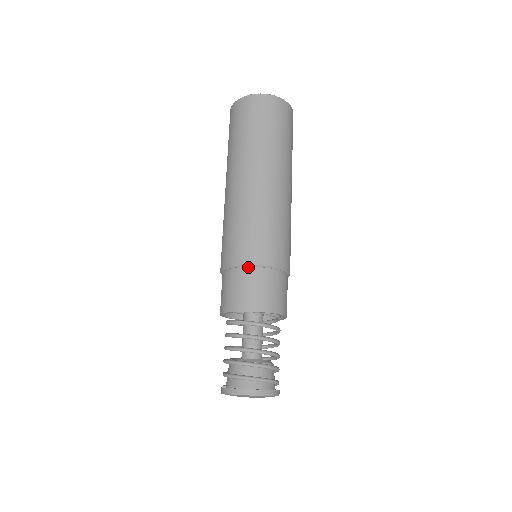
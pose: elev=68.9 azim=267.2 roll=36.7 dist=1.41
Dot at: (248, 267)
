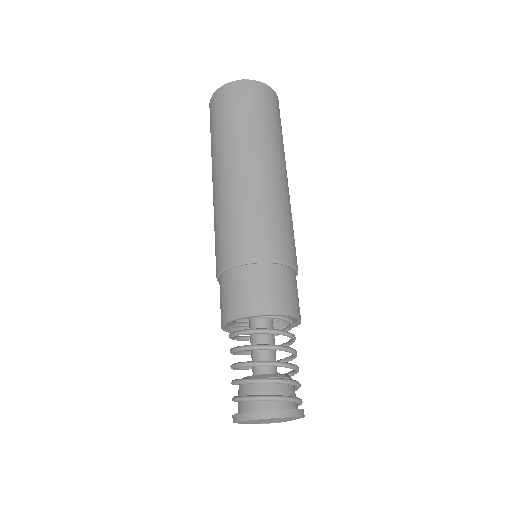
Dot at: (240, 266)
